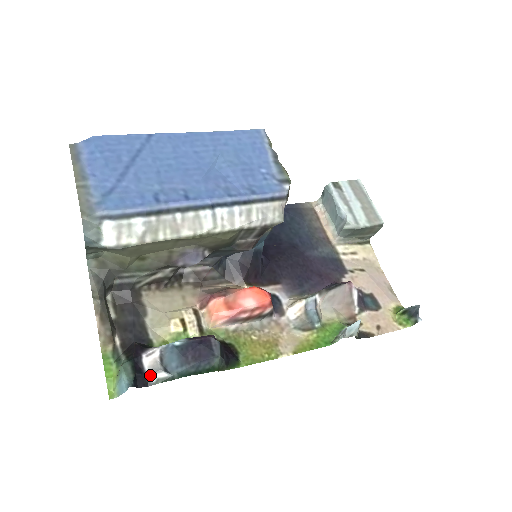
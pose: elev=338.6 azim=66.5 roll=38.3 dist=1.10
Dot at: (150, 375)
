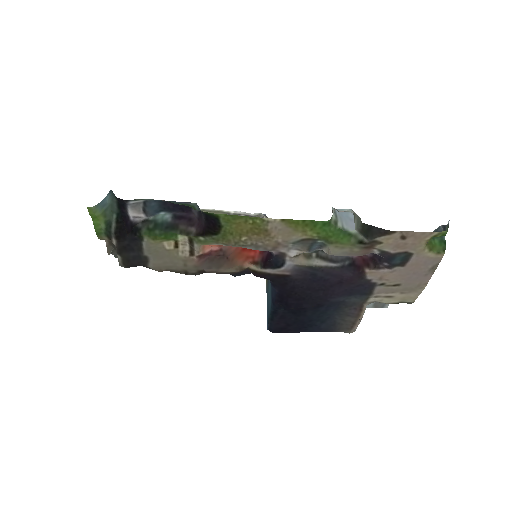
Dot at: (130, 203)
